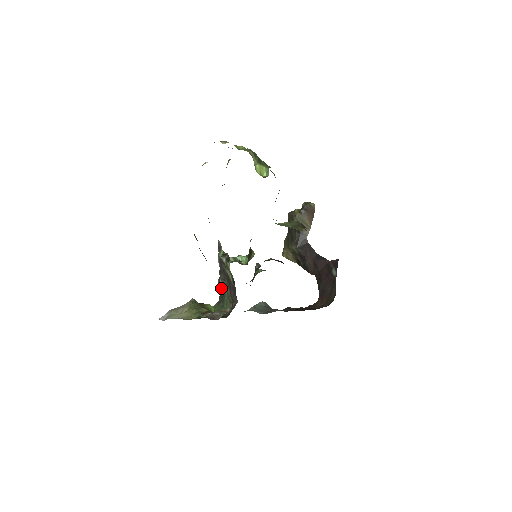
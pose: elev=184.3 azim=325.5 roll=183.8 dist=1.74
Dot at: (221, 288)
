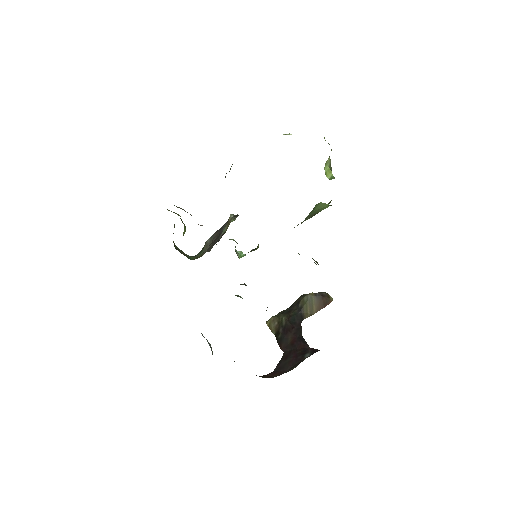
Dot at: (202, 249)
